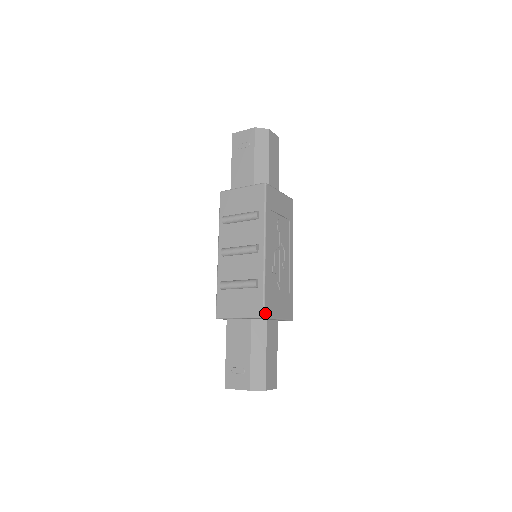
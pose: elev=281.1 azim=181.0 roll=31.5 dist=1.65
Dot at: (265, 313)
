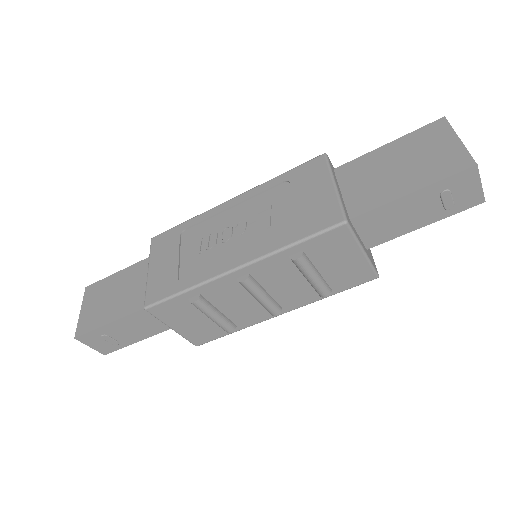
Dot at: (202, 343)
